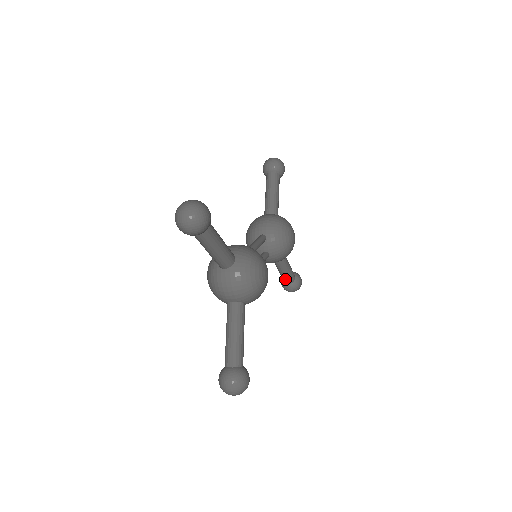
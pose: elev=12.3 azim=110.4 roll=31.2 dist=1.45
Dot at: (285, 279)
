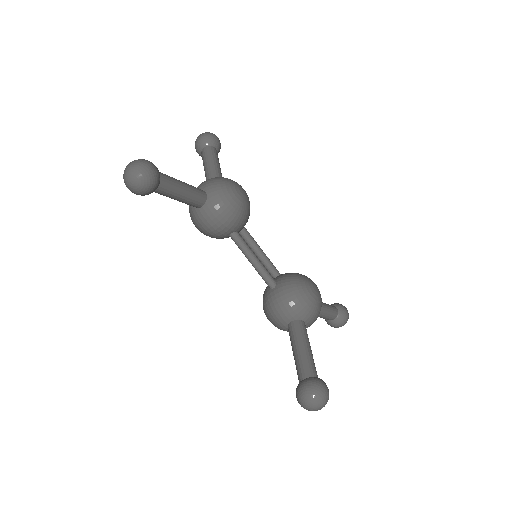
Dot at: (299, 368)
